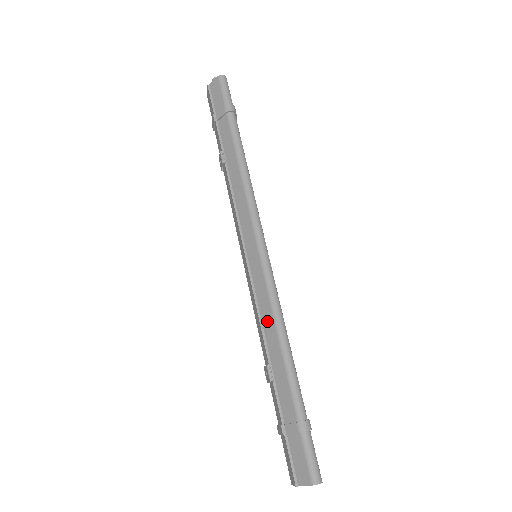
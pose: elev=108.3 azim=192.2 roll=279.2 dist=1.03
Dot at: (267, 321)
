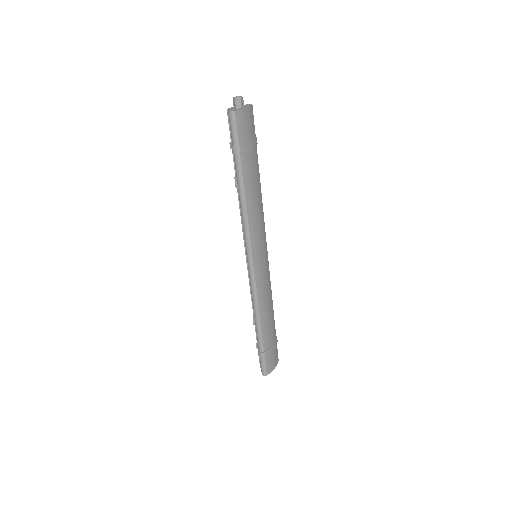
Dot at: occluded
